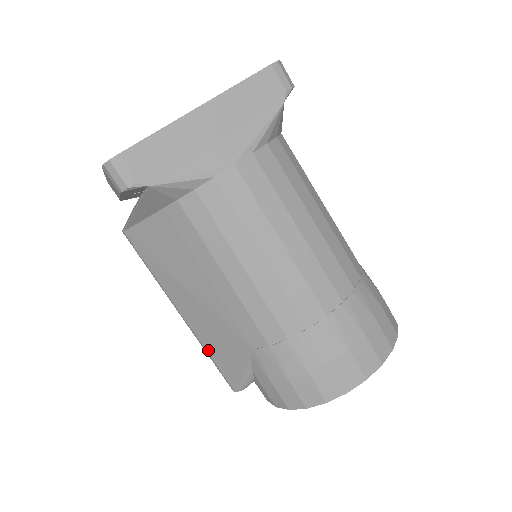
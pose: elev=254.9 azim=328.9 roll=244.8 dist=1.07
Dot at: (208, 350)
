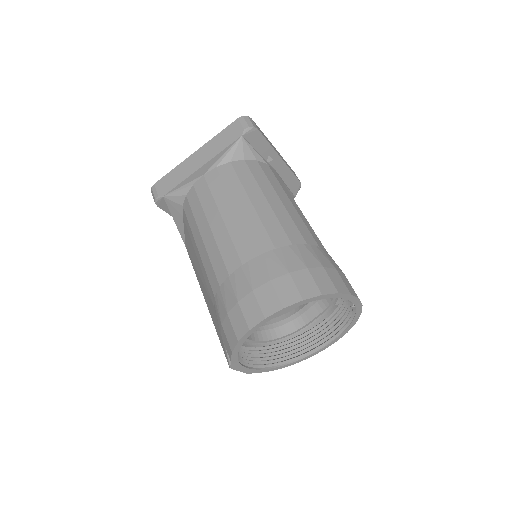
Dot at: (215, 328)
